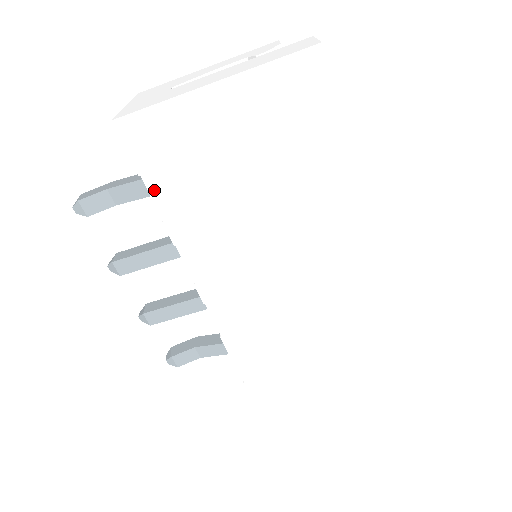
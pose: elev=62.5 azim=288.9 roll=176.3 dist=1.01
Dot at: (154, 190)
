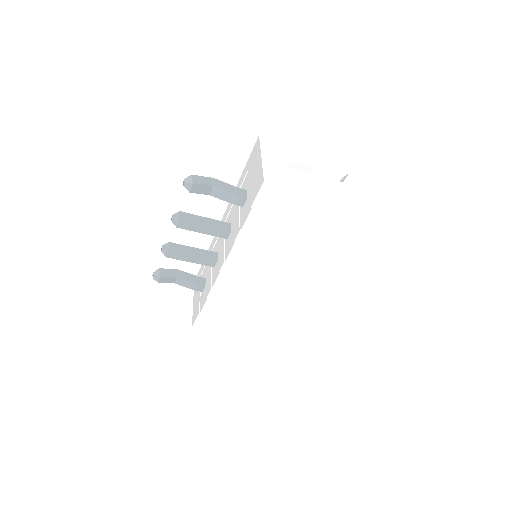
Dot at: (251, 217)
